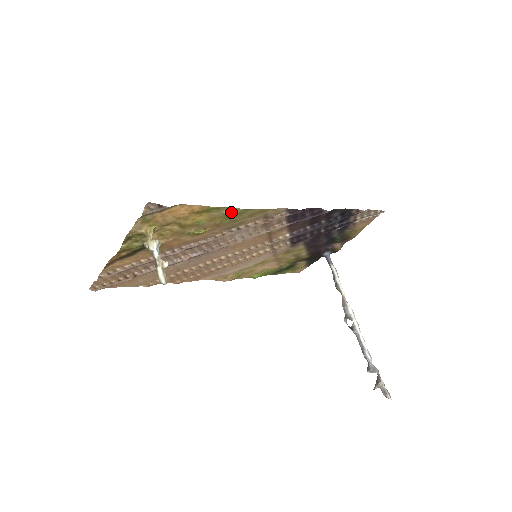
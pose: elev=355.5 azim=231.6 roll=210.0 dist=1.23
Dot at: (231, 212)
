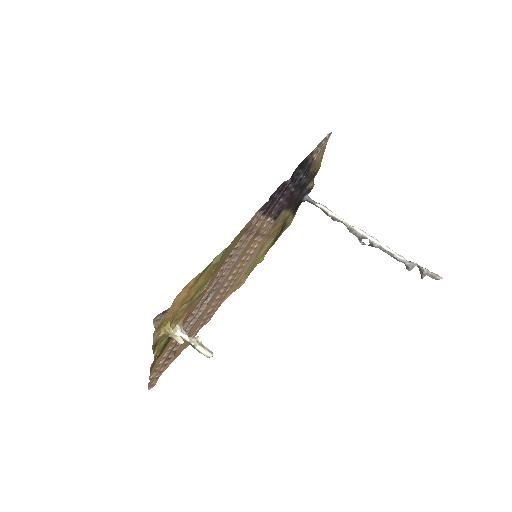
Dot at: (219, 258)
